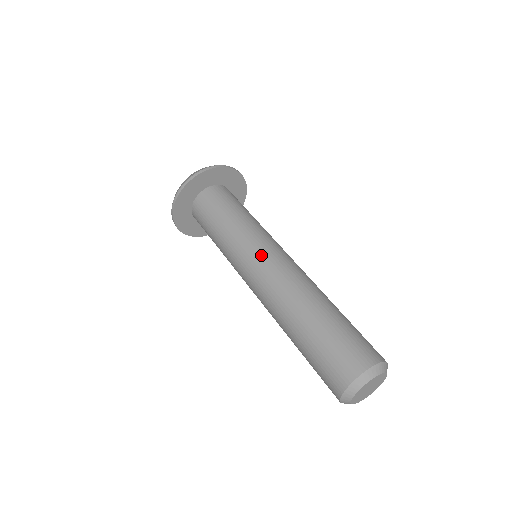
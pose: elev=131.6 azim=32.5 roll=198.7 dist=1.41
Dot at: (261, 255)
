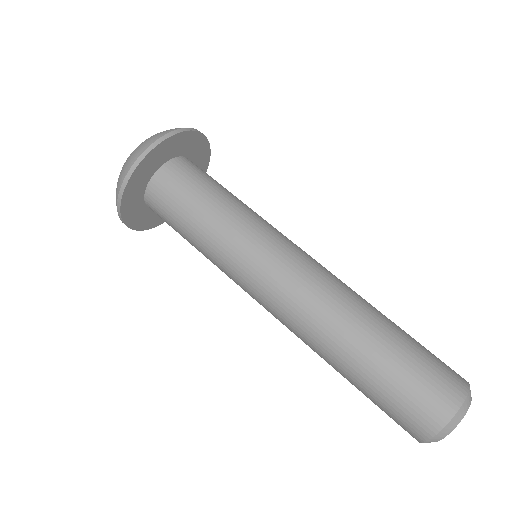
Dot at: (258, 284)
